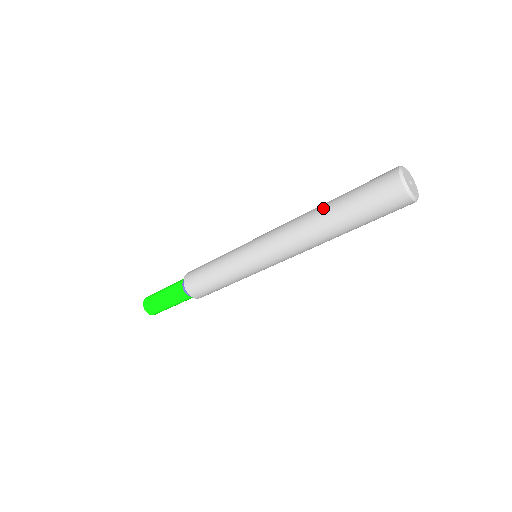
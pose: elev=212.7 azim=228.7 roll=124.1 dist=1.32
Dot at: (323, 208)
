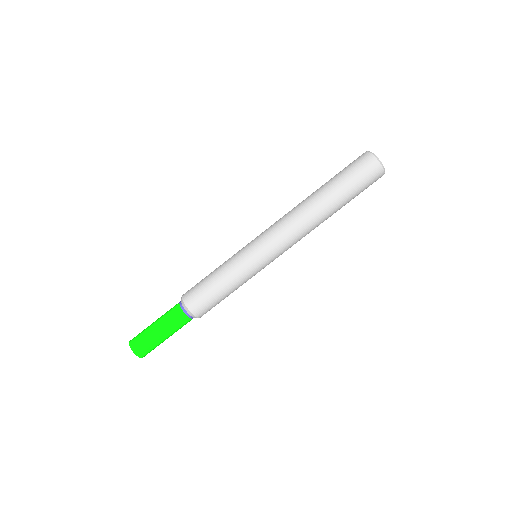
Dot at: occluded
